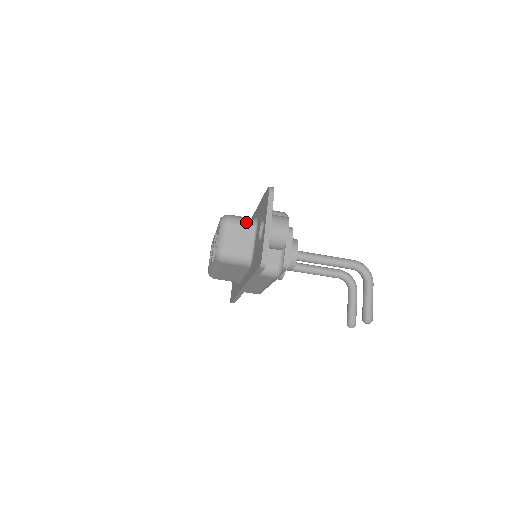
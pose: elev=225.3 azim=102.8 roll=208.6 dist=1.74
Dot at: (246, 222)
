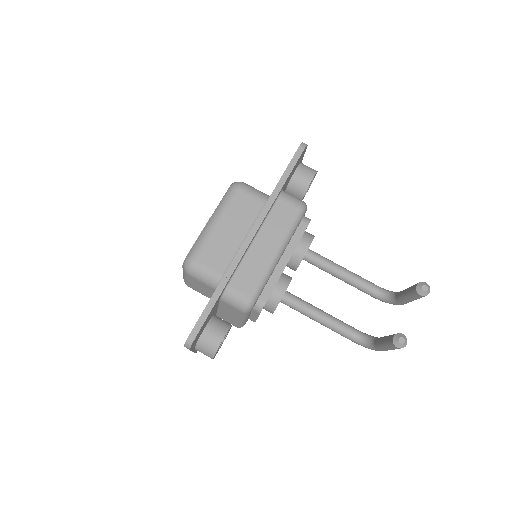
Dot at: occluded
